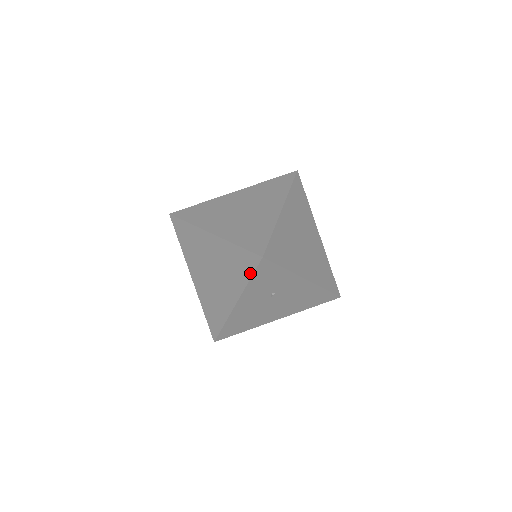
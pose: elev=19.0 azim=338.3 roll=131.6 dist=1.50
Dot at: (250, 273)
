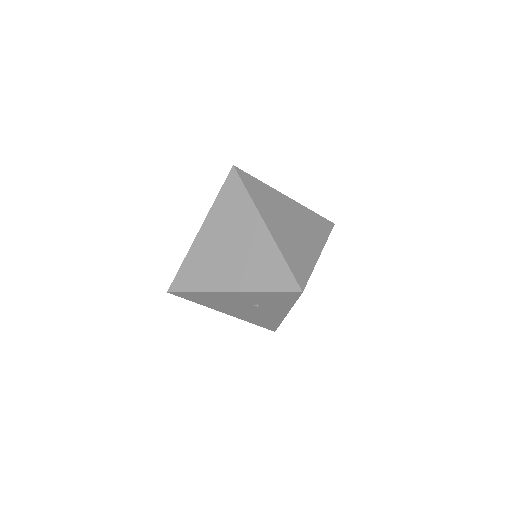
Dot at: (276, 289)
